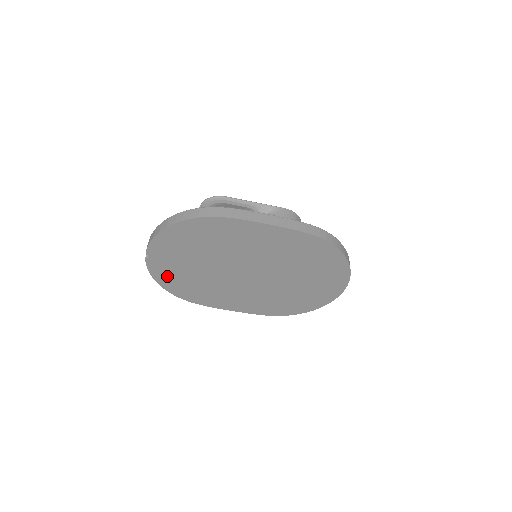
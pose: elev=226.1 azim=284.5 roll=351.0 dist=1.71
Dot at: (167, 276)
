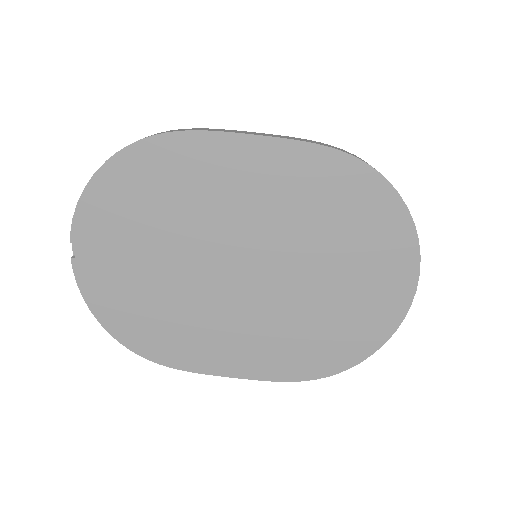
Dot at: (111, 299)
